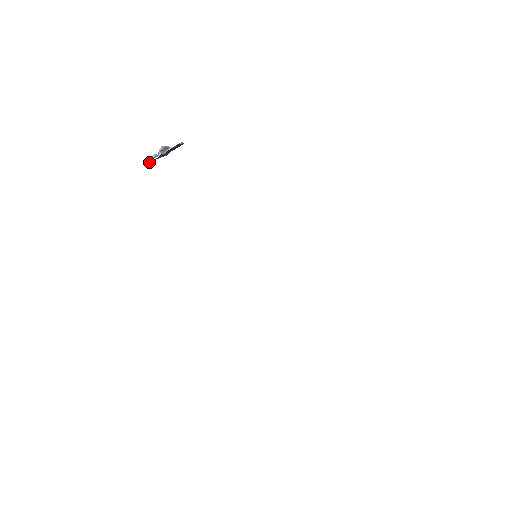
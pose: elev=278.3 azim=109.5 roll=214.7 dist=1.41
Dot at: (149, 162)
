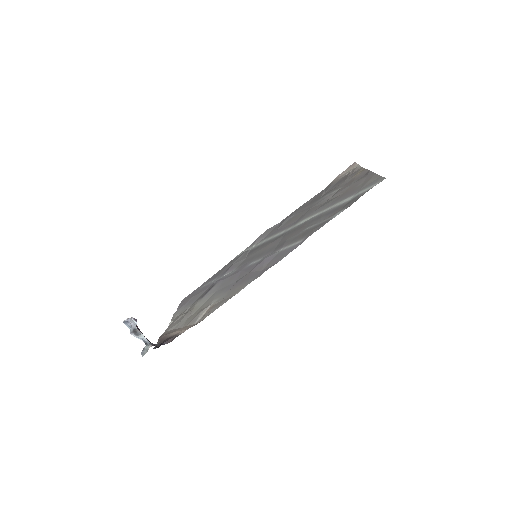
Dot at: occluded
